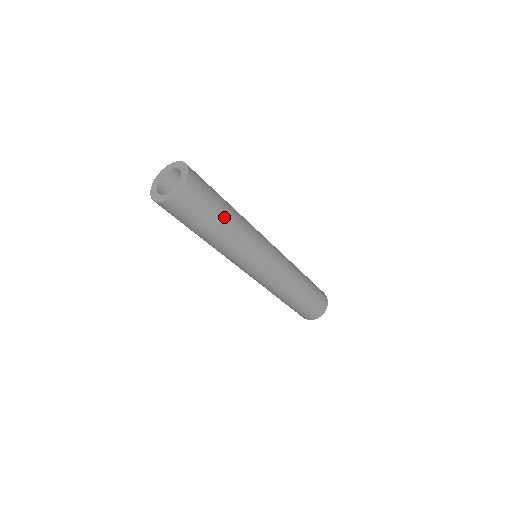
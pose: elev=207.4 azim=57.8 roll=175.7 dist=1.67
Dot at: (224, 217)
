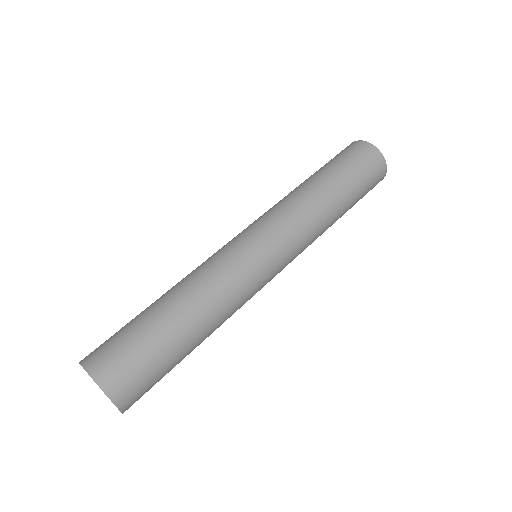
Dot at: (189, 347)
